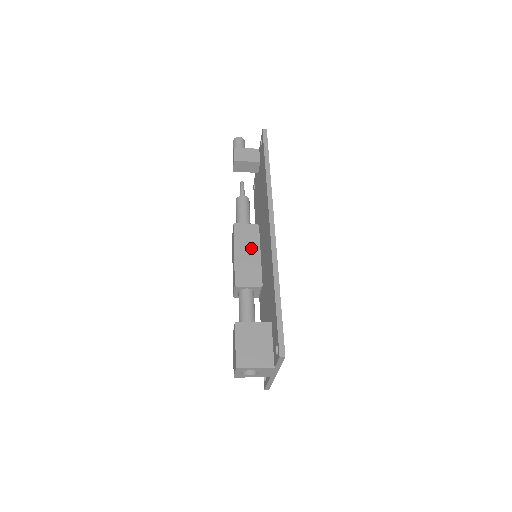
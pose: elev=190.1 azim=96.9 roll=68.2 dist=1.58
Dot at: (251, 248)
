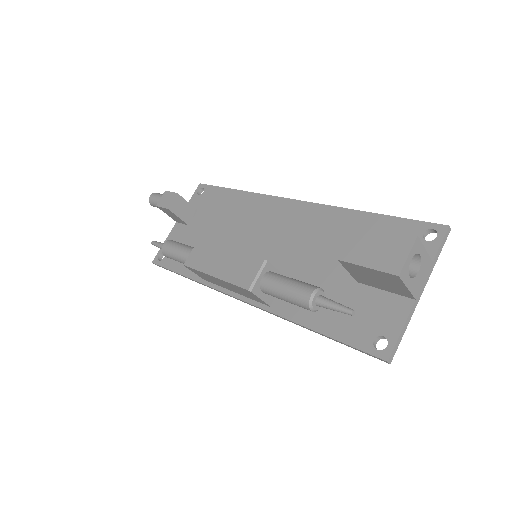
Dot at: occluded
